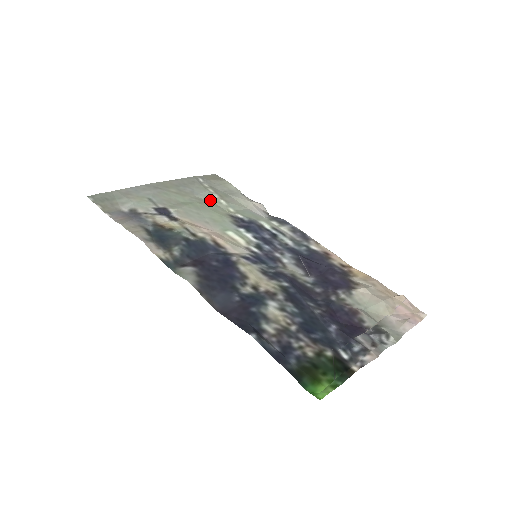
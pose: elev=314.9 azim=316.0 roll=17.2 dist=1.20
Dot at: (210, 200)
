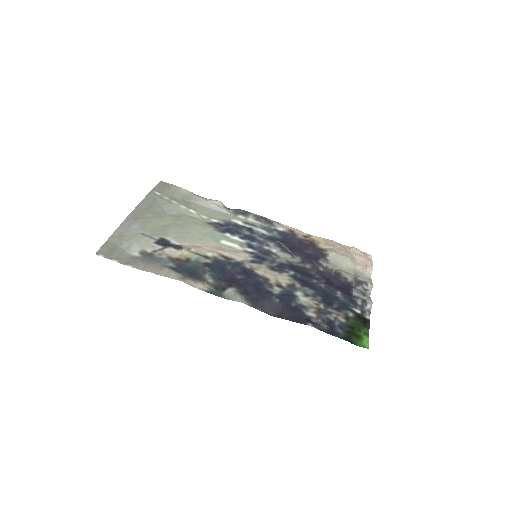
Dot at: (181, 213)
